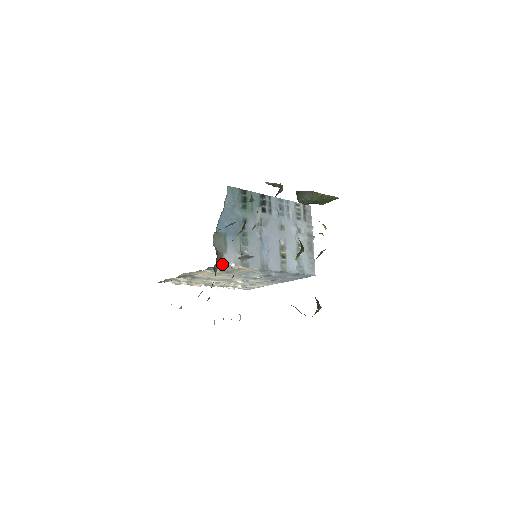
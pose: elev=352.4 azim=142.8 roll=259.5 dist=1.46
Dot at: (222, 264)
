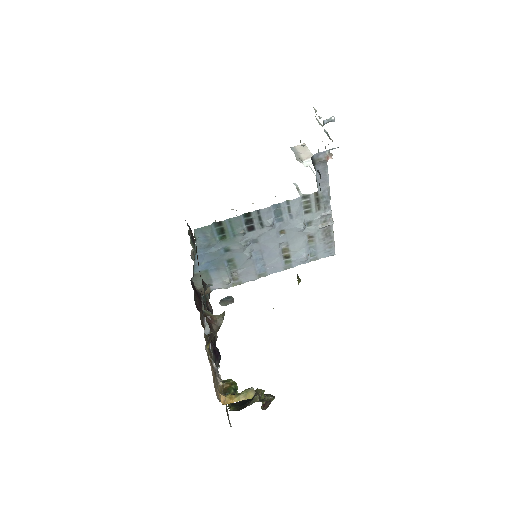
Dot at: (212, 289)
